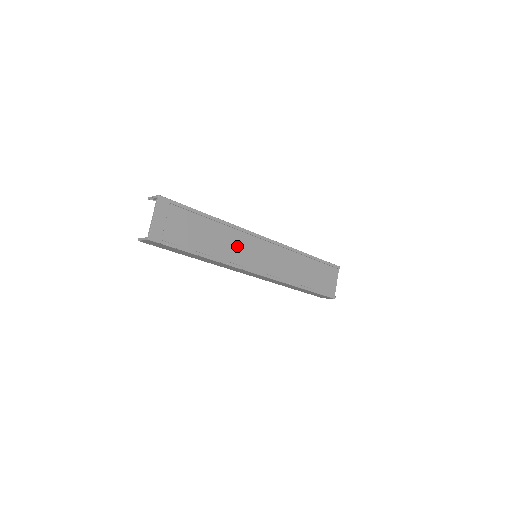
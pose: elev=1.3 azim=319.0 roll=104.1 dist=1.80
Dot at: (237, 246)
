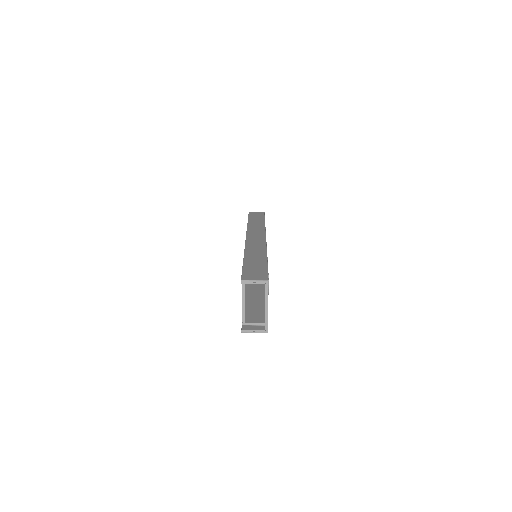
Dot at: occluded
